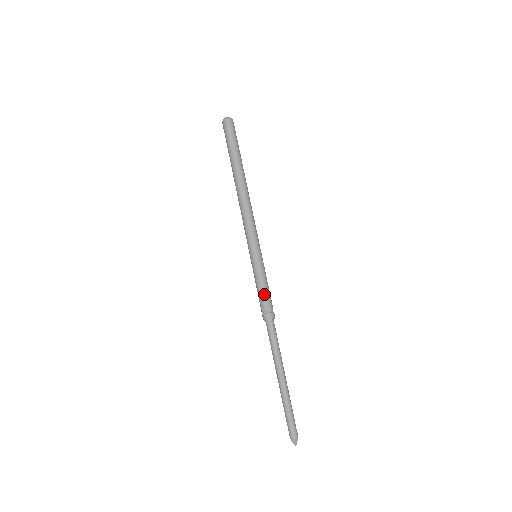
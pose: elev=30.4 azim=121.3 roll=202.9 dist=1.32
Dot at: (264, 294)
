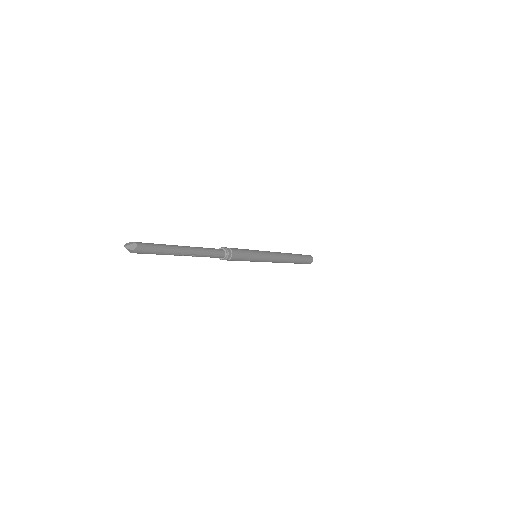
Dot at: occluded
